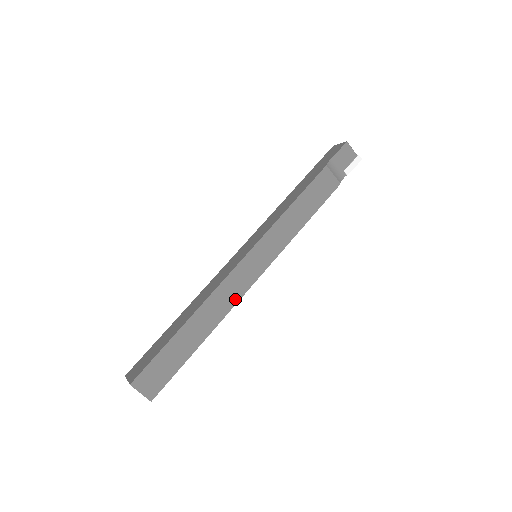
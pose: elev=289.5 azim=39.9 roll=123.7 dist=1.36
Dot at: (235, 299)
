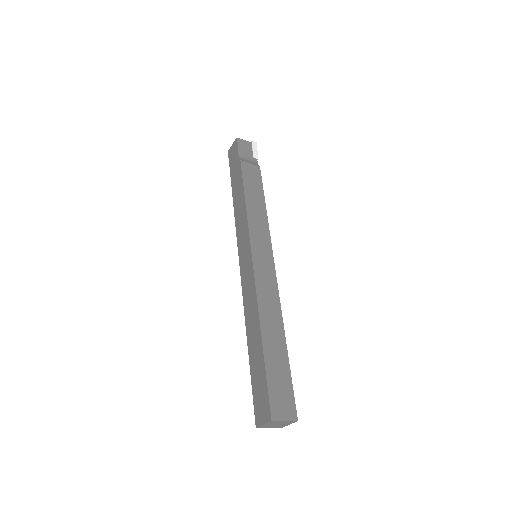
Dot at: (275, 293)
